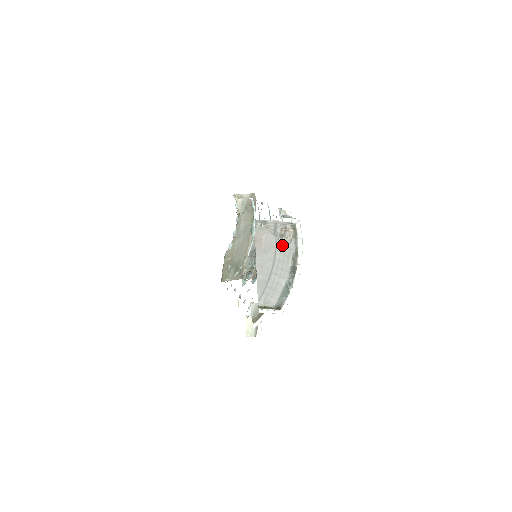
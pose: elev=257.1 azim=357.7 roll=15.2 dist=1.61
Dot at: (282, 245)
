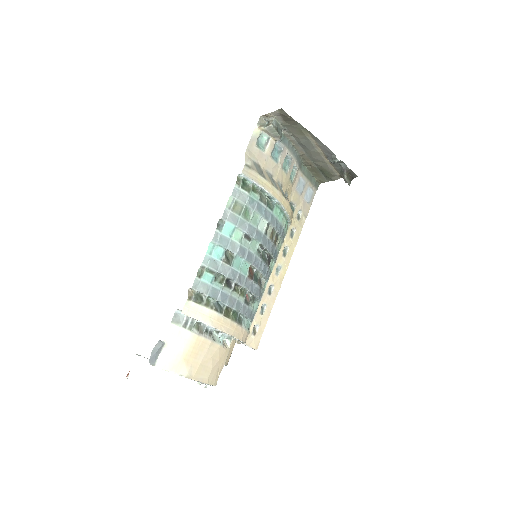
Dot at: occluded
